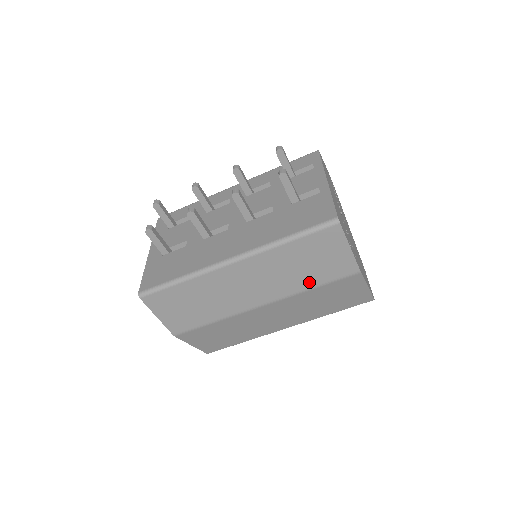
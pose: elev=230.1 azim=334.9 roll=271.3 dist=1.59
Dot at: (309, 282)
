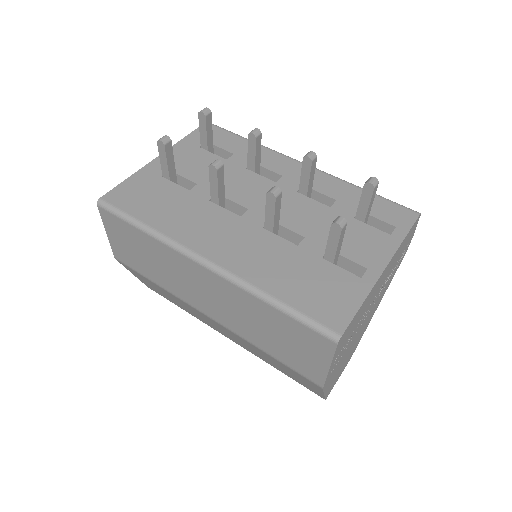
Dot at: (266, 346)
